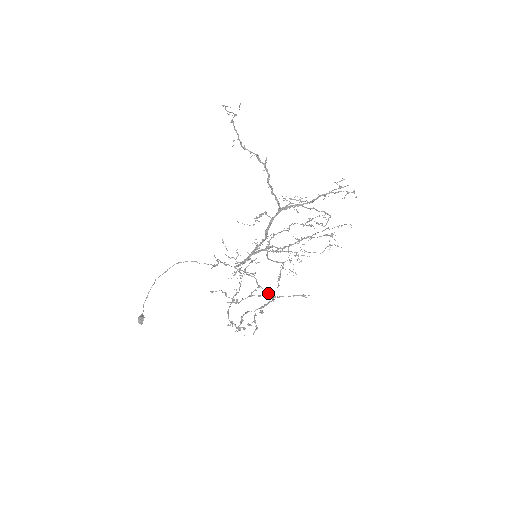
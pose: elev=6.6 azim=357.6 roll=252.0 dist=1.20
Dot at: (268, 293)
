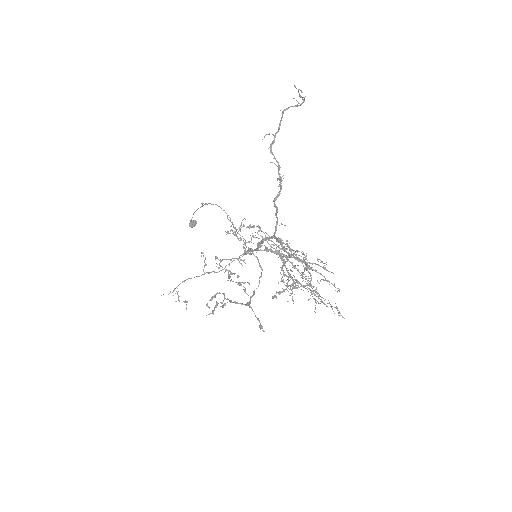
Dot at: (253, 295)
